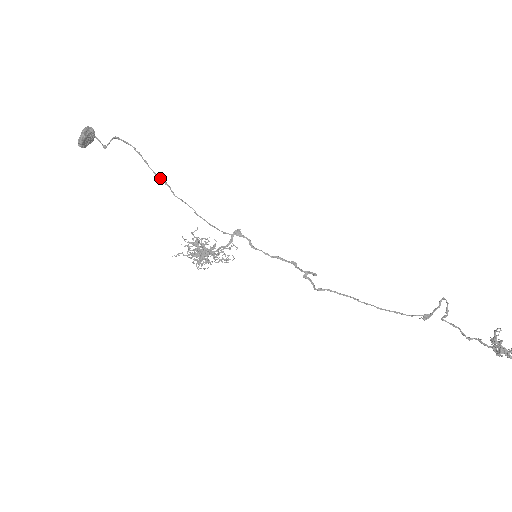
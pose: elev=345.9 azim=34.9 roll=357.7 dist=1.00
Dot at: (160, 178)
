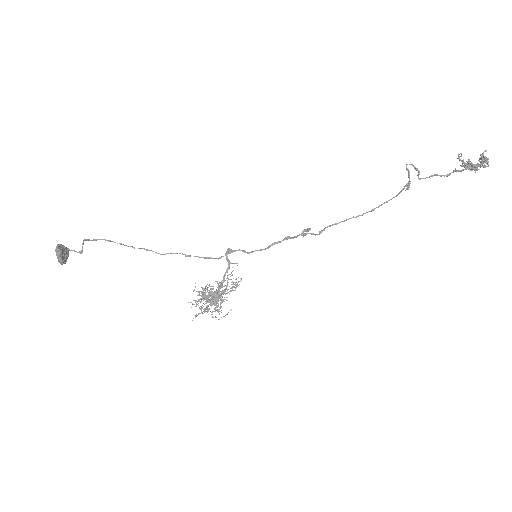
Dot at: occluded
